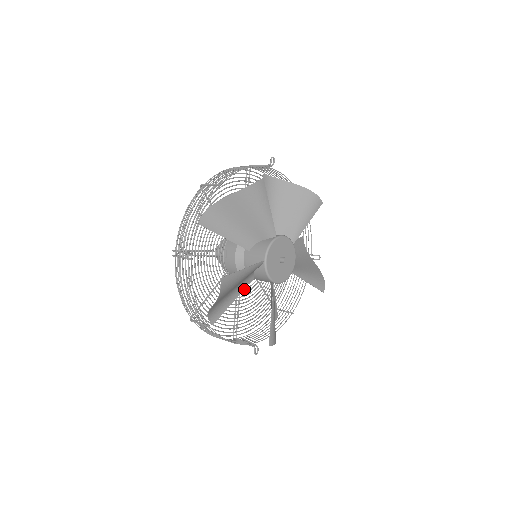
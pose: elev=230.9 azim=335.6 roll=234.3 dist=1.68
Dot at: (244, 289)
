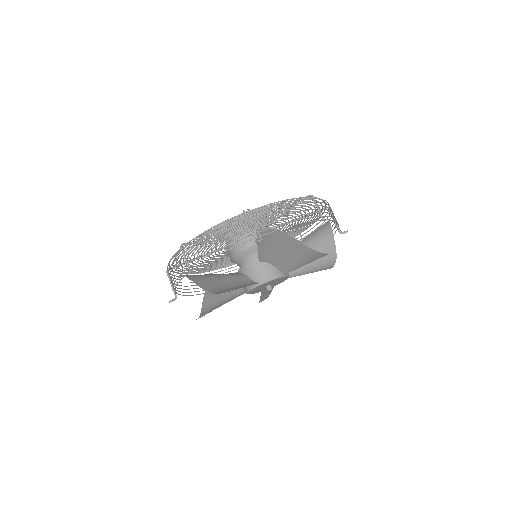
Dot at: occluded
